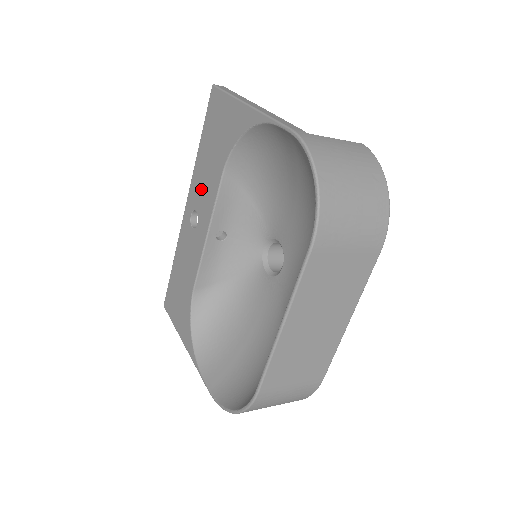
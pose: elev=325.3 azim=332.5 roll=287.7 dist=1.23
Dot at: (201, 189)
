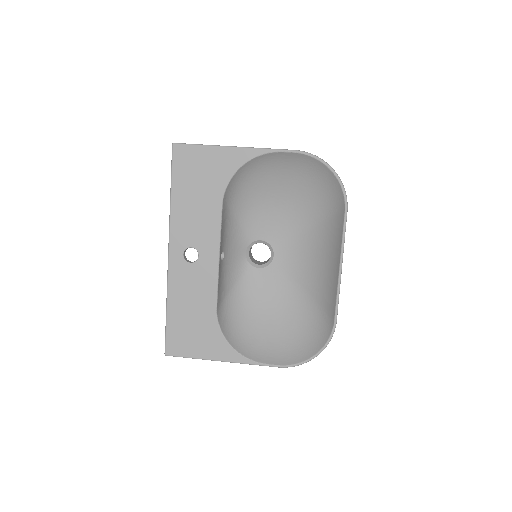
Dot at: (192, 227)
